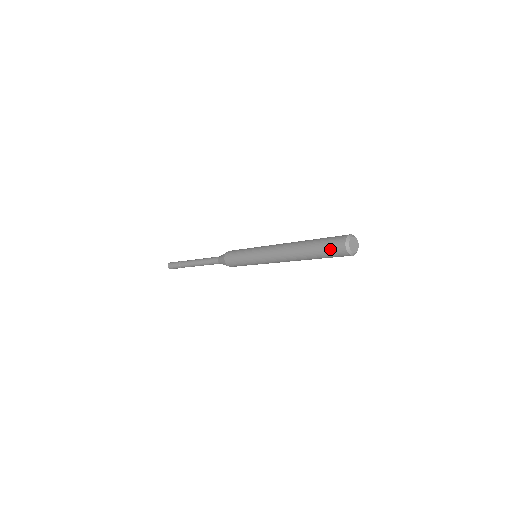
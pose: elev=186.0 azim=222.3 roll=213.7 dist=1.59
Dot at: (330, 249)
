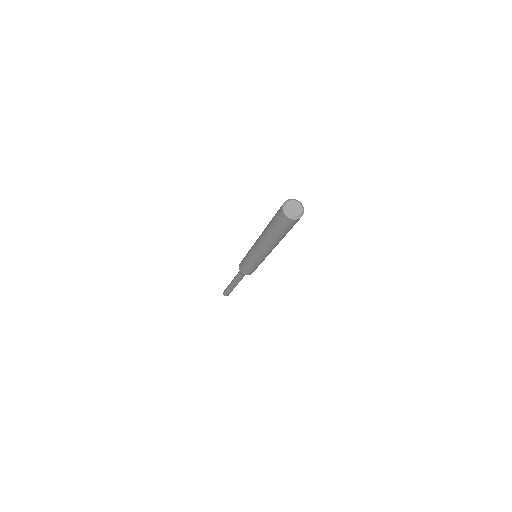
Dot at: (279, 222)
